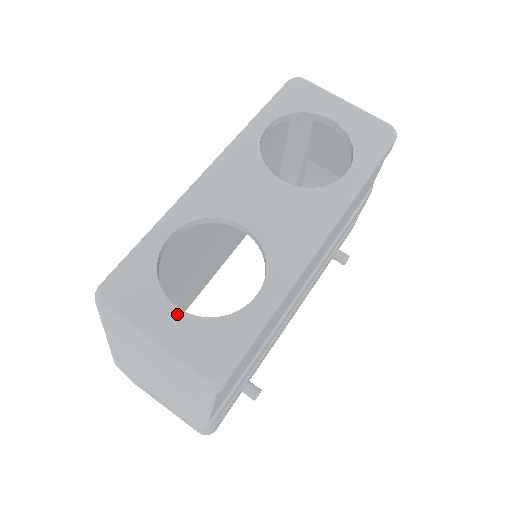
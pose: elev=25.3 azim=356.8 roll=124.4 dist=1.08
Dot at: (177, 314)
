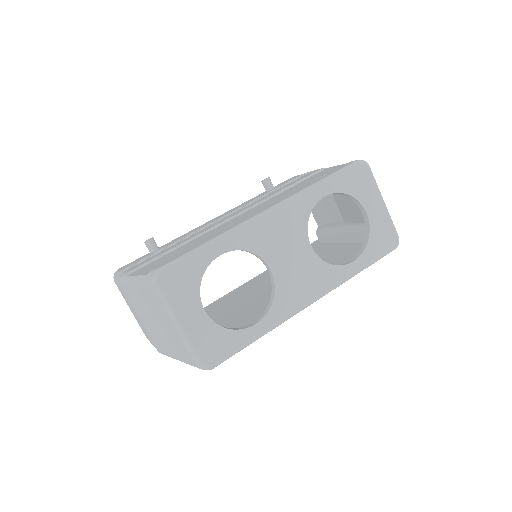
Dot at: (202, 315)
